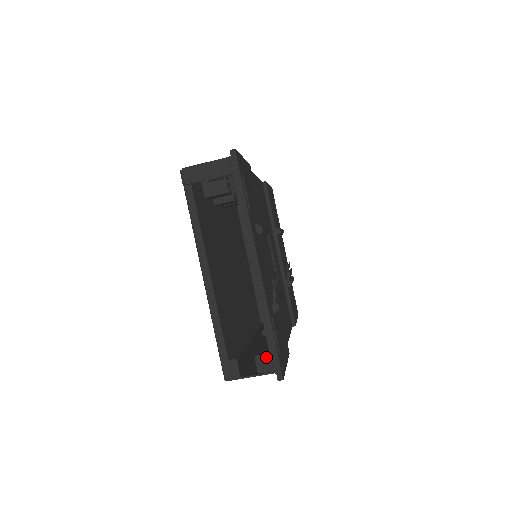
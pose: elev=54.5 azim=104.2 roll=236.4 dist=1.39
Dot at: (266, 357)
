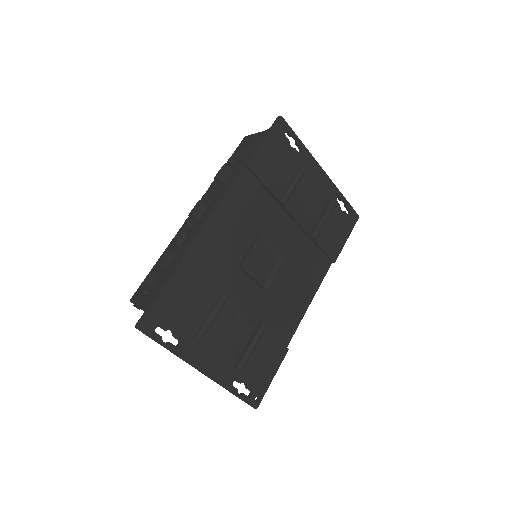
Dot at: occluded
